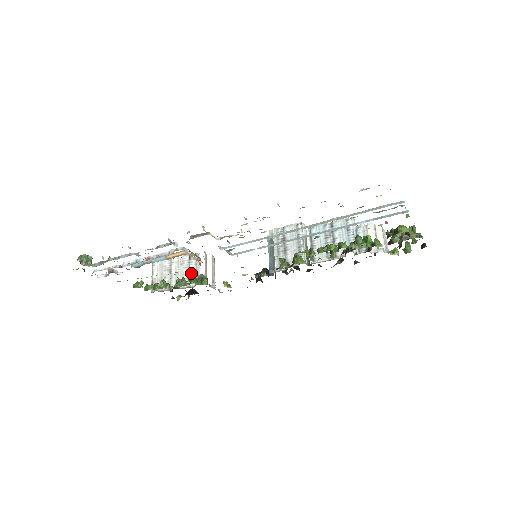
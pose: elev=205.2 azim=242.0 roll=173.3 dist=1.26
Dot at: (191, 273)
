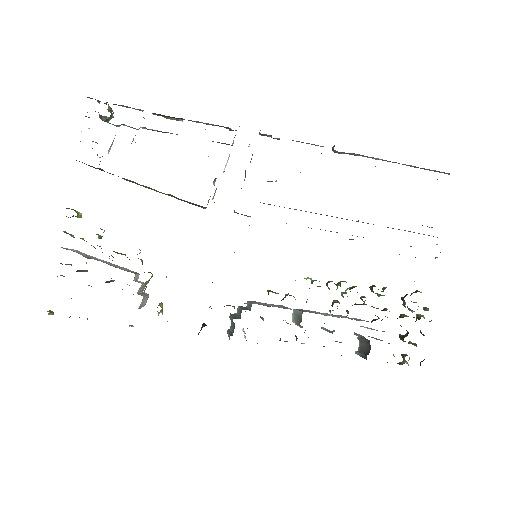
Dot at: (128, 270)
